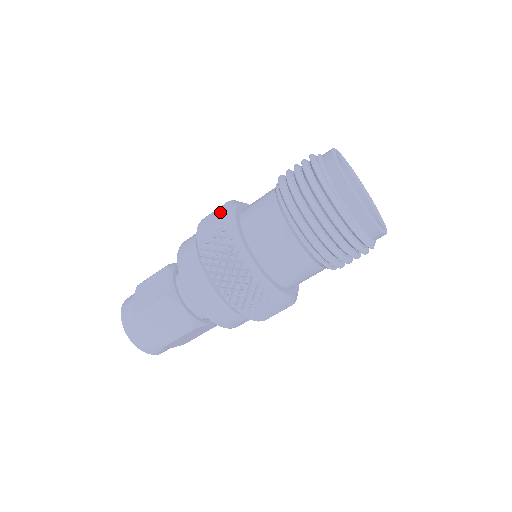
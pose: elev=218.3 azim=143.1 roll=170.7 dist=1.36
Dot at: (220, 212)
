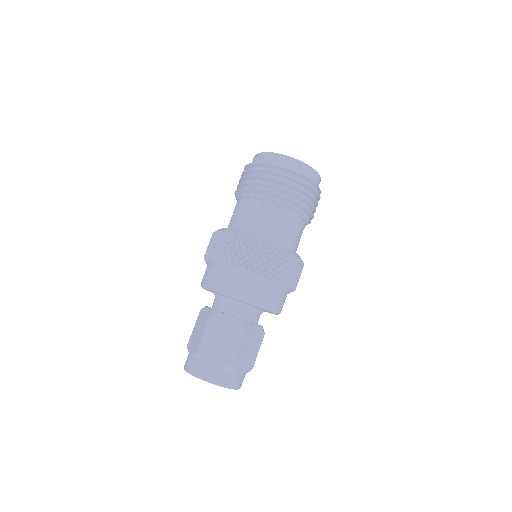
Dot at: occluded
